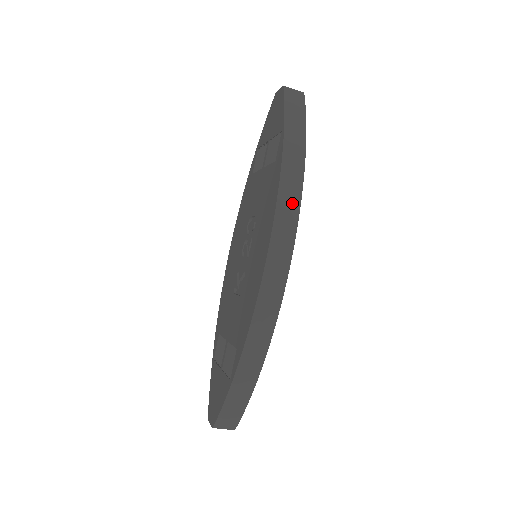
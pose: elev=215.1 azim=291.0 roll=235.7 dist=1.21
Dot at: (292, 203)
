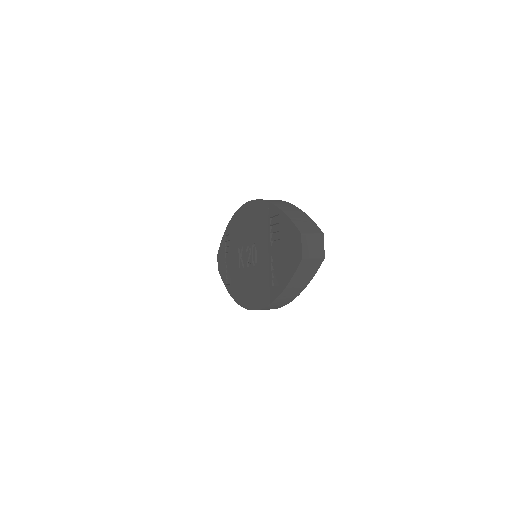
Dot at: (273, 308)
